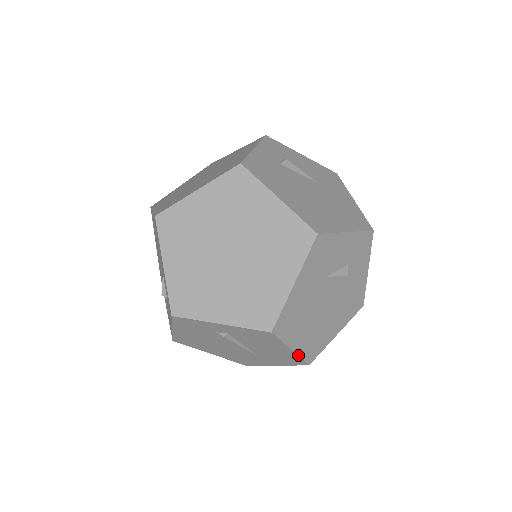
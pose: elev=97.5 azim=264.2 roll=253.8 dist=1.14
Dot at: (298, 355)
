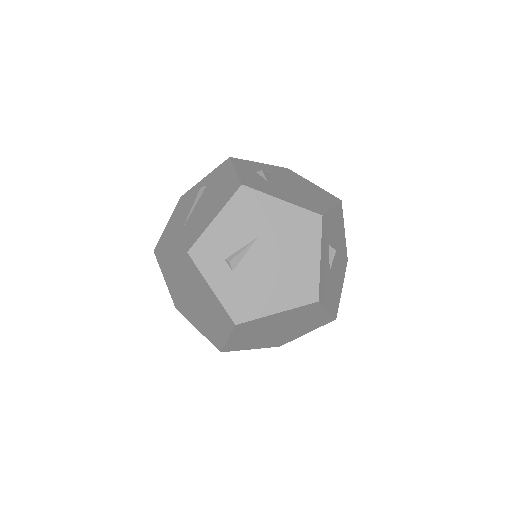
Dot at: occluded
